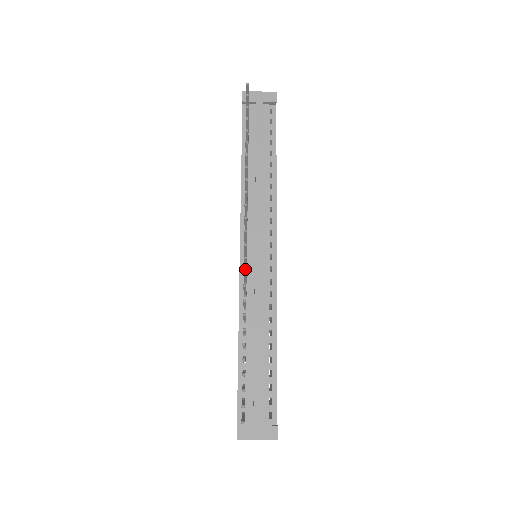
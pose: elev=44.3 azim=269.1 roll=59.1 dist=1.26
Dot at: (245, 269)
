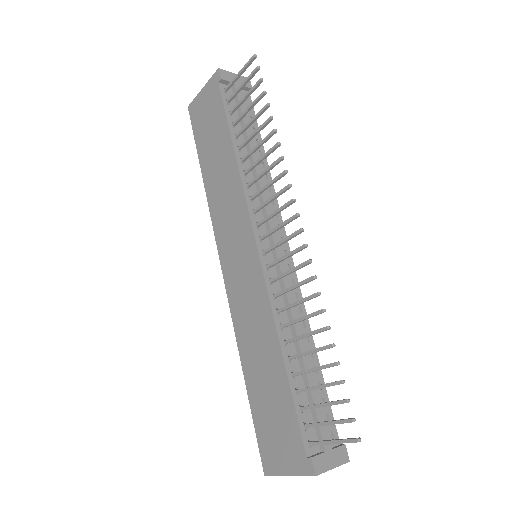
Dot at: (270, 267)
